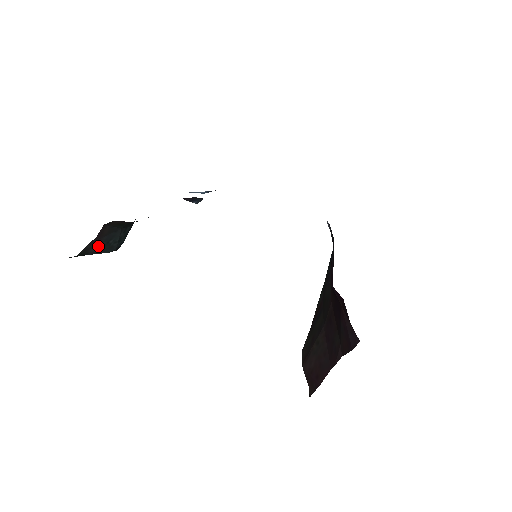
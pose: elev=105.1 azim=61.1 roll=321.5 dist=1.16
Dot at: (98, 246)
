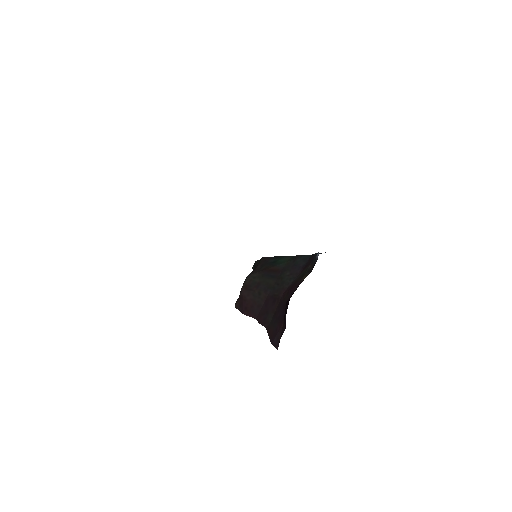
Dot at: occluded
